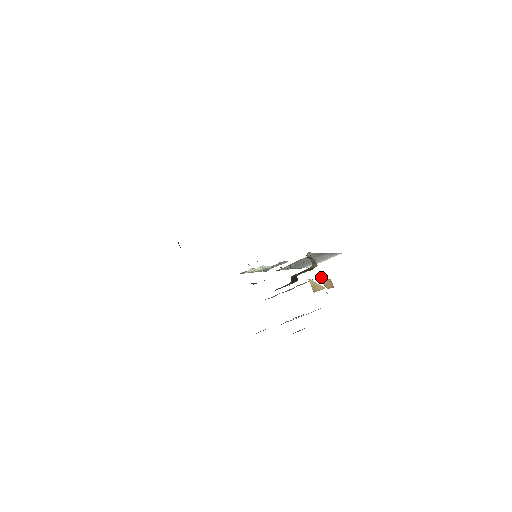
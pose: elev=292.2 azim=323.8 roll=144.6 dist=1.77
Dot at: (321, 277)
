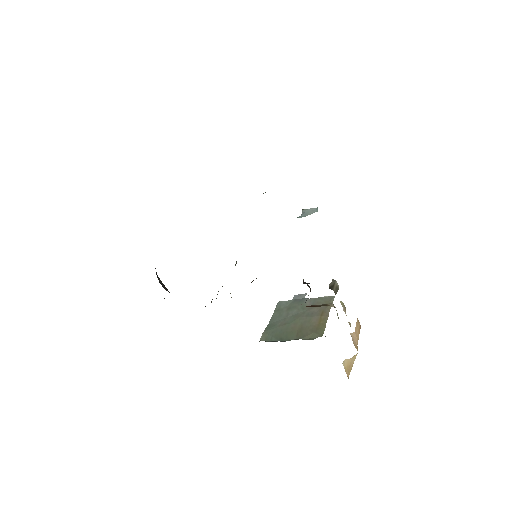
Dot at: (344, 308)
